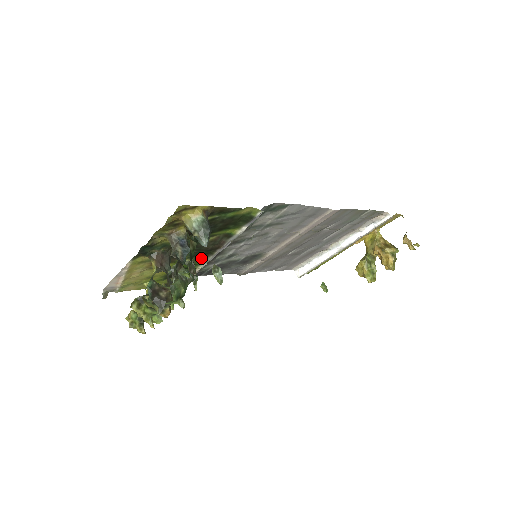
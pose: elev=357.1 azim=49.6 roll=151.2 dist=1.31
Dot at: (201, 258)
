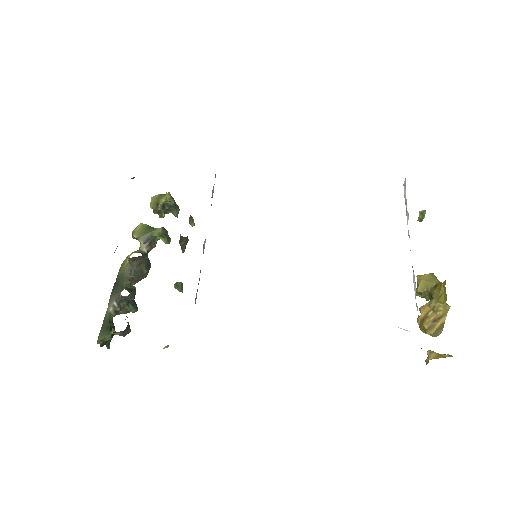
Dot at: occluded
